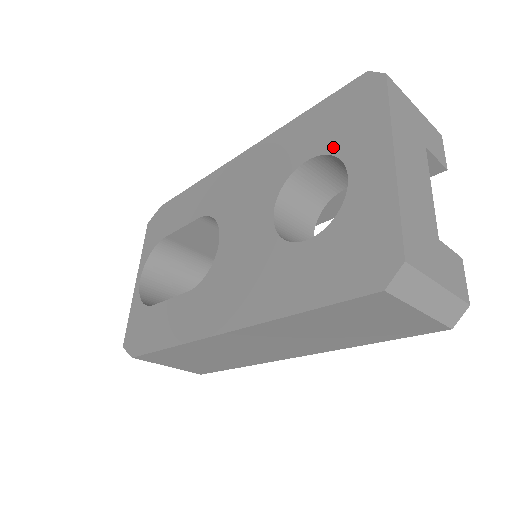
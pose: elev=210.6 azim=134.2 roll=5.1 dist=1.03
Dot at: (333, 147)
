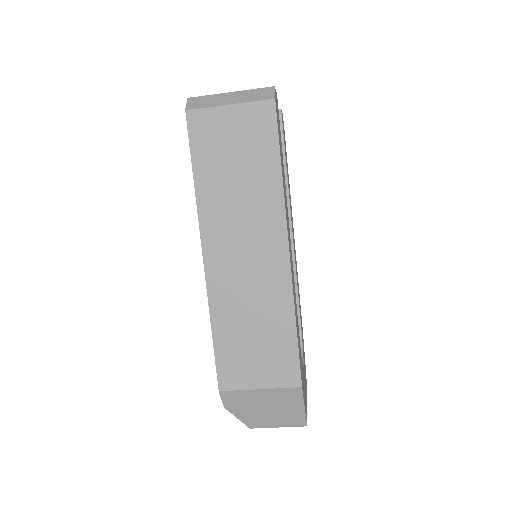
Dot at: occluded
